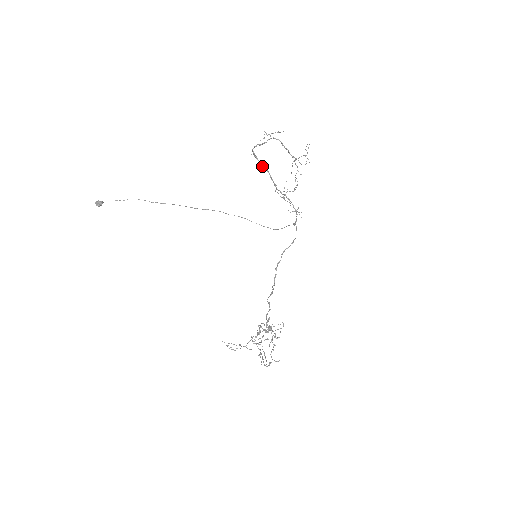
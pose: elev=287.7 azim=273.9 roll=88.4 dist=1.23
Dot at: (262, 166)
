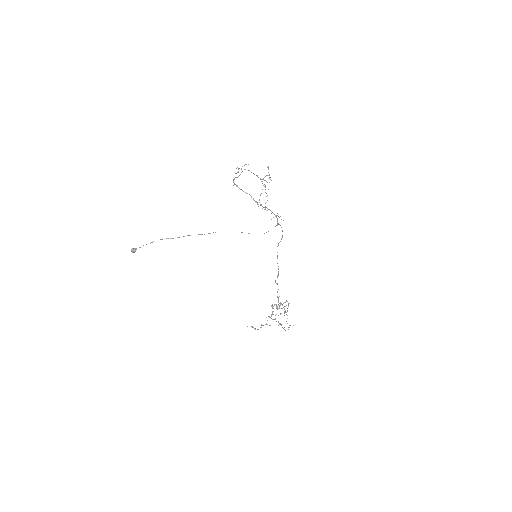
Dot at: occluded
